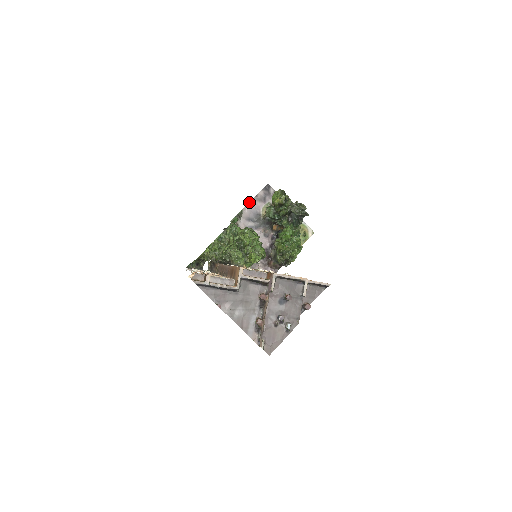
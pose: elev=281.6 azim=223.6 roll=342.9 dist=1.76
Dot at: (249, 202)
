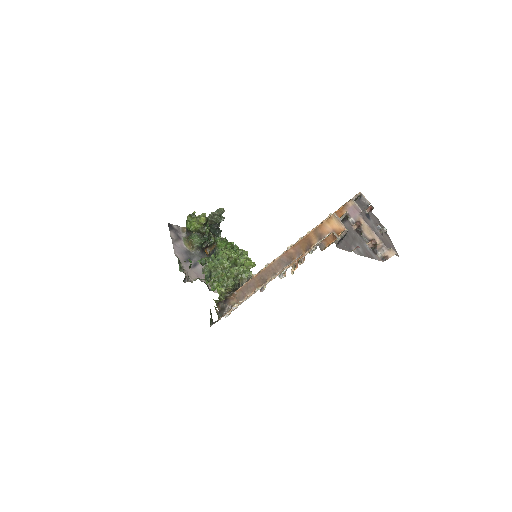
Dot at: (173, 247)
